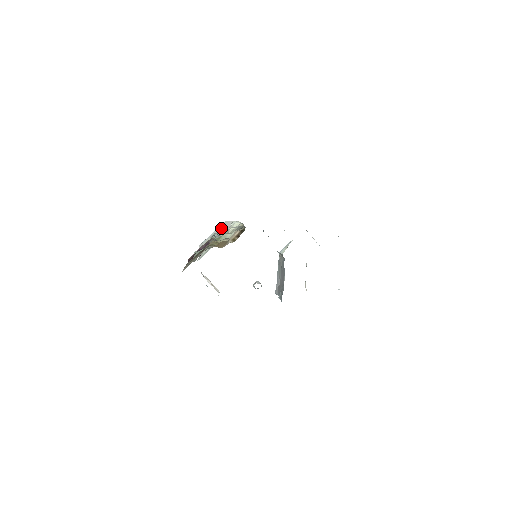
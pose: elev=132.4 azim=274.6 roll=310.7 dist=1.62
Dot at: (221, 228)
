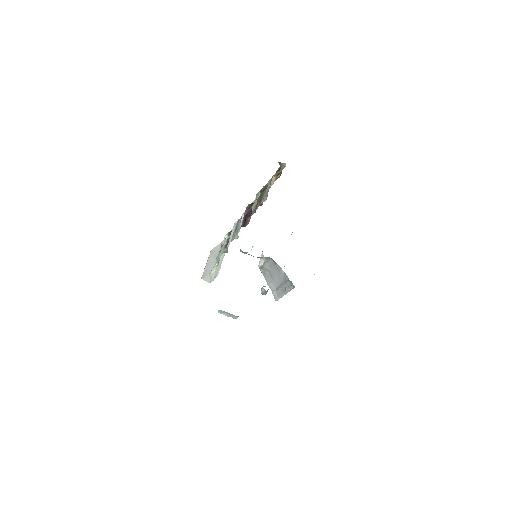
Dot at: (211, 256)
